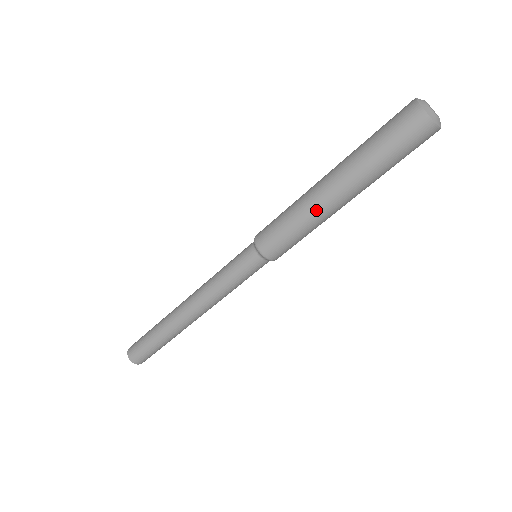
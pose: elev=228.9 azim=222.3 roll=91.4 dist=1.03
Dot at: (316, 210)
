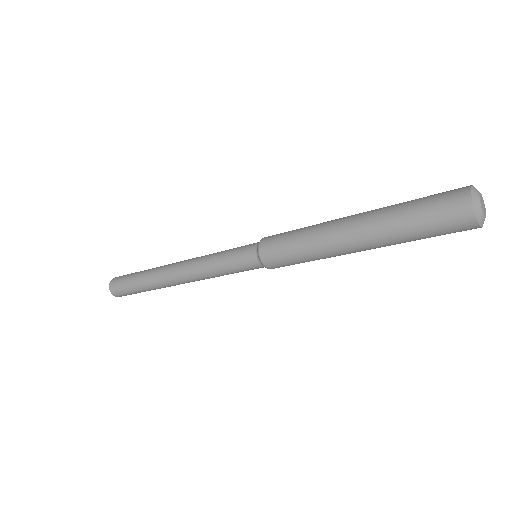
Dot at: (333, 255)
